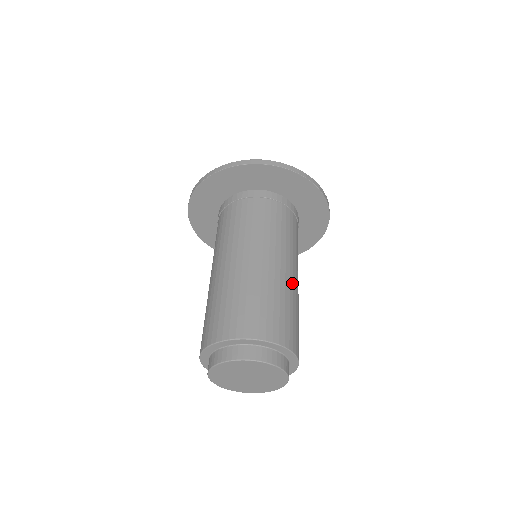
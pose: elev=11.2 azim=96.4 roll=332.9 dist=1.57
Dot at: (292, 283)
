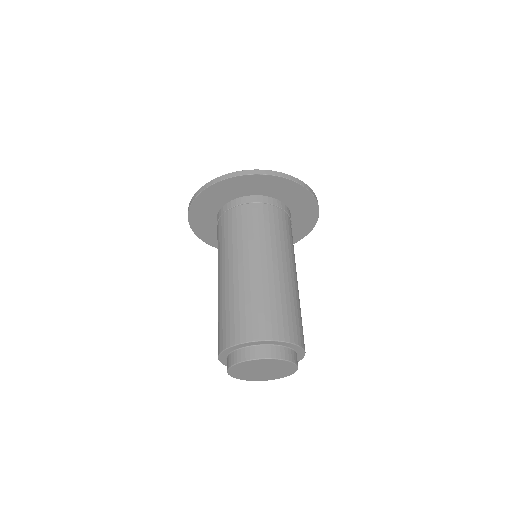
Dot at: (287, 279)
